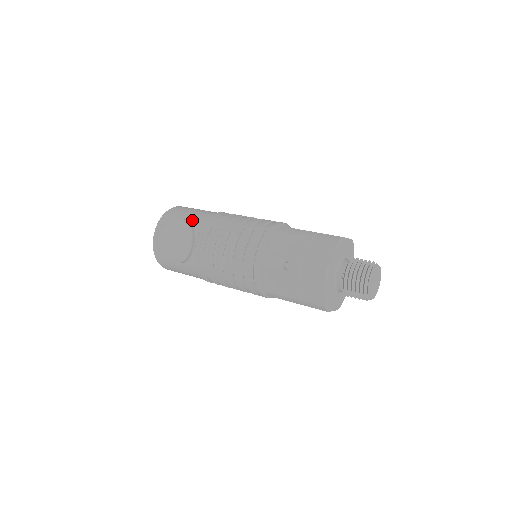
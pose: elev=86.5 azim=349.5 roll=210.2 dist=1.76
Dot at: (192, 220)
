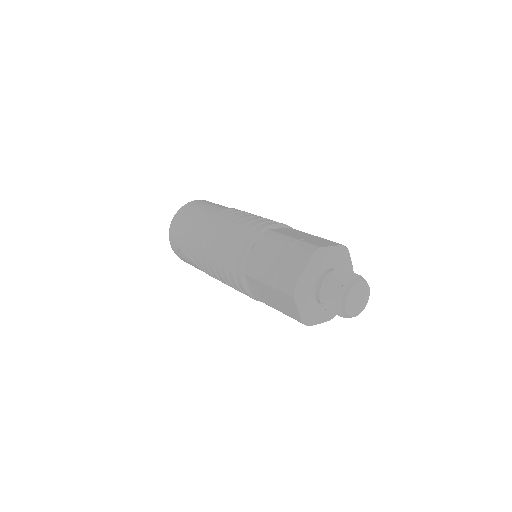
Dot at: (189, 254)
